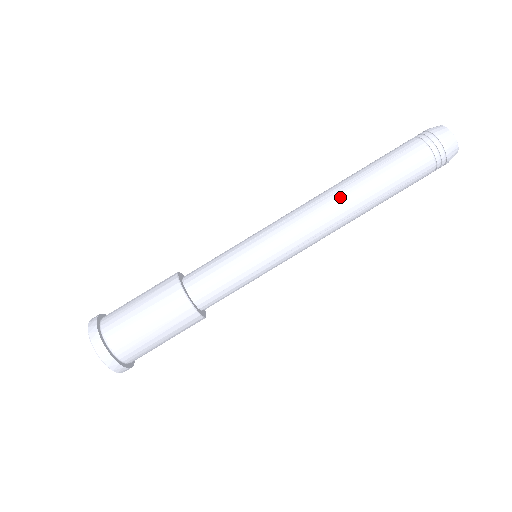
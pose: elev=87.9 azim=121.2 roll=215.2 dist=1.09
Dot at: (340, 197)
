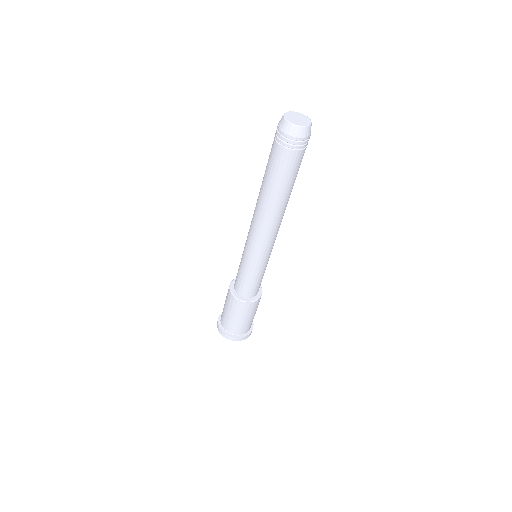
Dot at: (274, 214)
